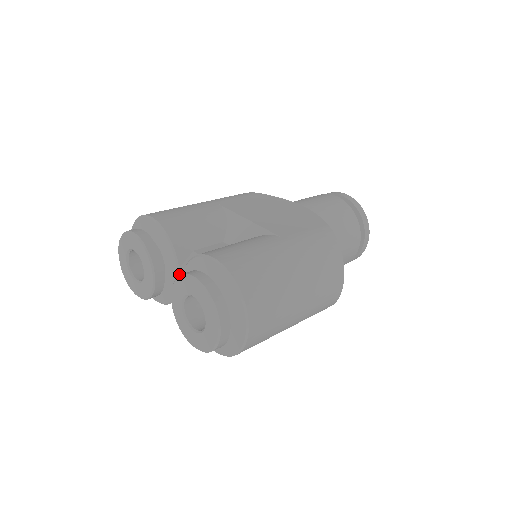
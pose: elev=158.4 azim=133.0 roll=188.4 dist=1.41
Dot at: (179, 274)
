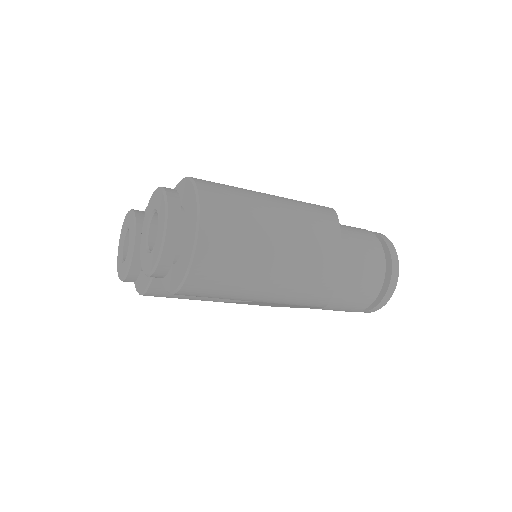
Dot at: occluded
